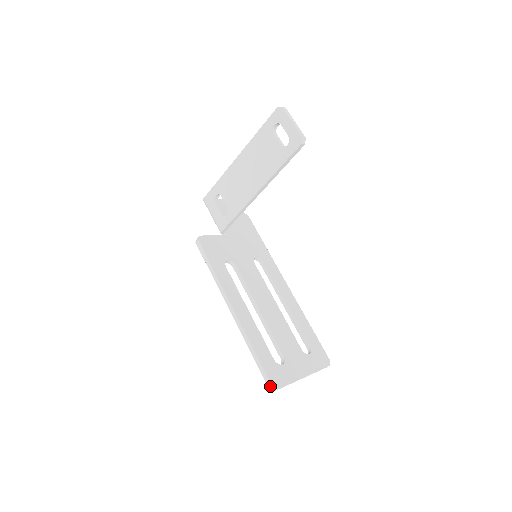
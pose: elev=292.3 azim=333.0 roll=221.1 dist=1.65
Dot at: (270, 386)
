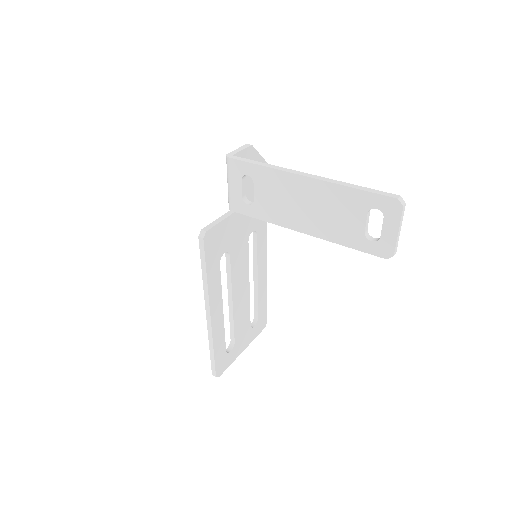
Dot at: occluded
